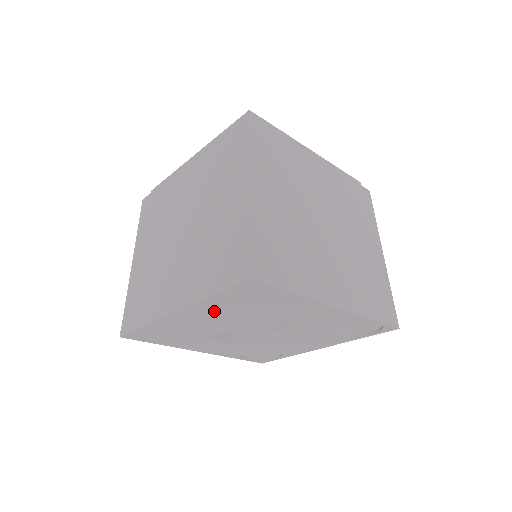
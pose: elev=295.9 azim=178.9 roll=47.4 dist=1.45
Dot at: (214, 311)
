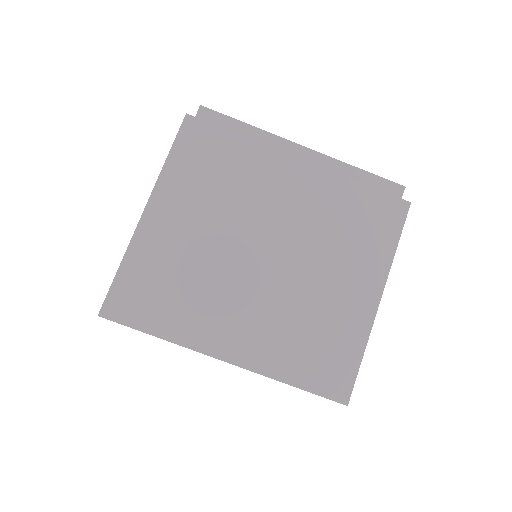
Dot at: occluded
